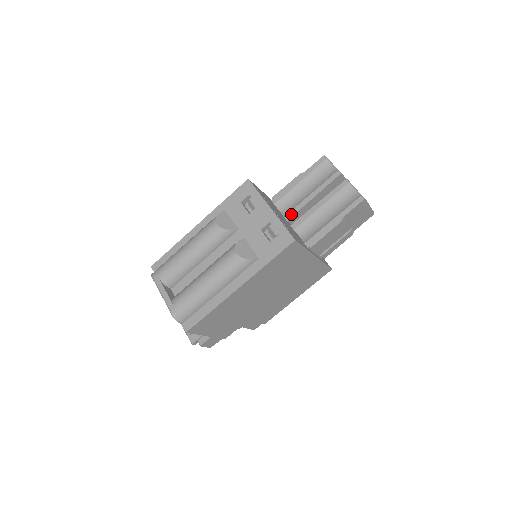
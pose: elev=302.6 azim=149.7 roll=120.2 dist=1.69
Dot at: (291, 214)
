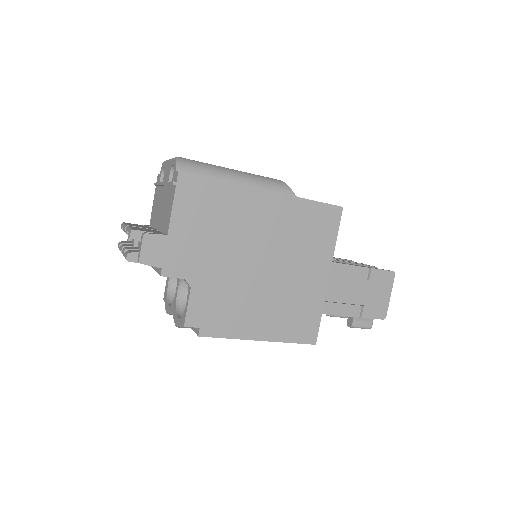
Dot at: occluded
